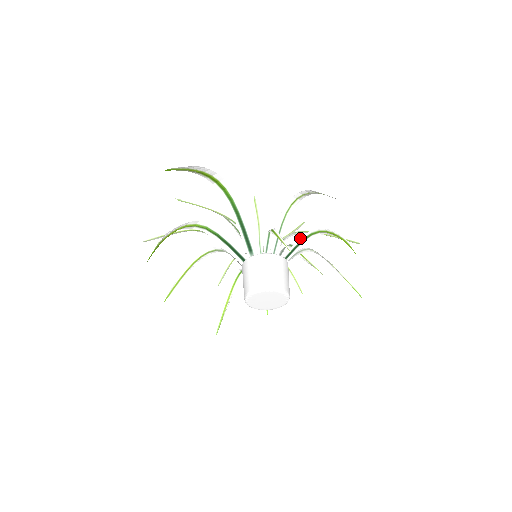
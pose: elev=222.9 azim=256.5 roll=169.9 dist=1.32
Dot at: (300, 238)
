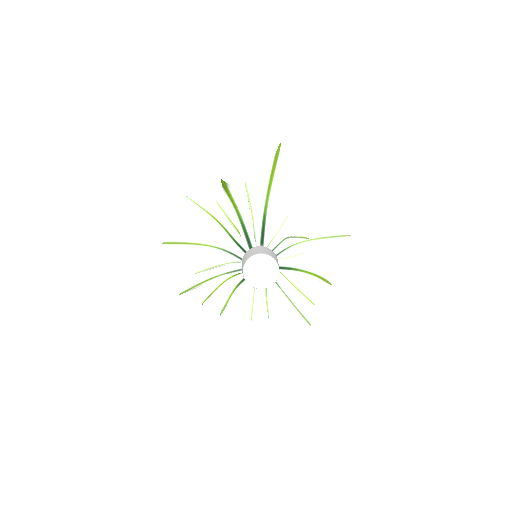
Dot at: (291, 265)
